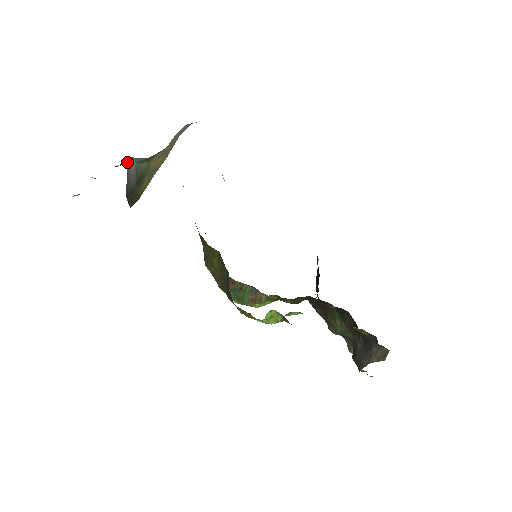
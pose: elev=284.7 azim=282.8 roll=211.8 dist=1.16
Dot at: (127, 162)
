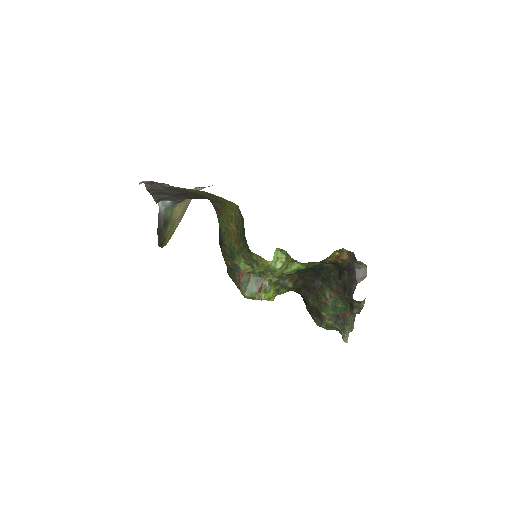
Dot at: (159, 207)
